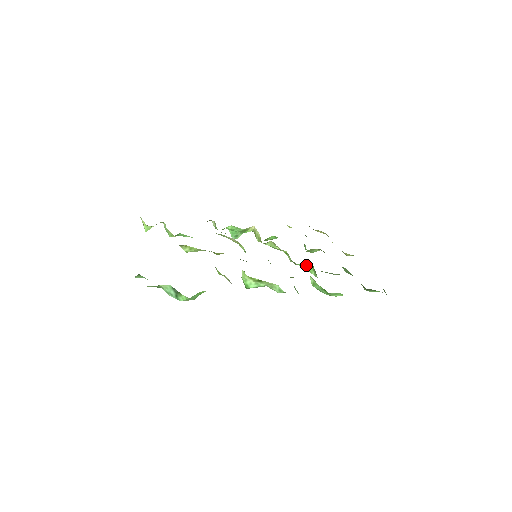
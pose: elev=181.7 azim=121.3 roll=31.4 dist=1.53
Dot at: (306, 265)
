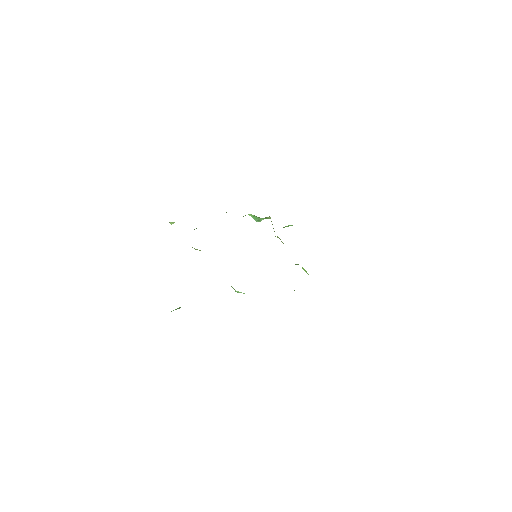
Dot at: (302, 267)
